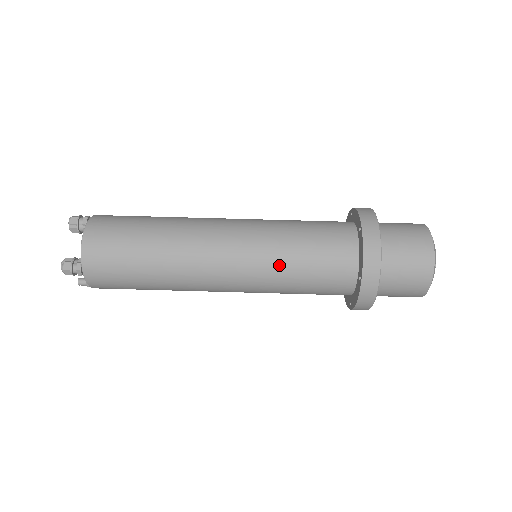
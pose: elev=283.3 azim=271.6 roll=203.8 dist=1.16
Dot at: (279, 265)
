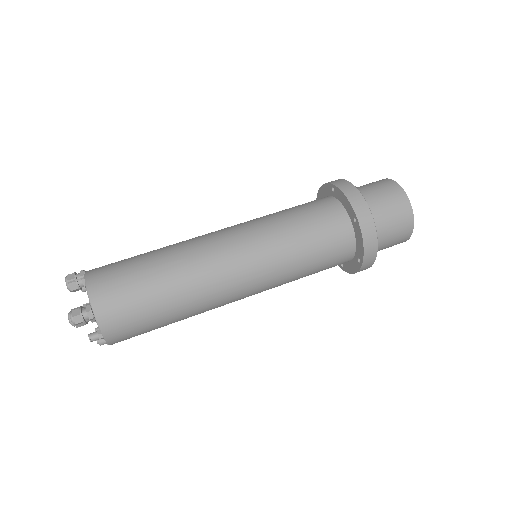
Dot at: (282, 237)
